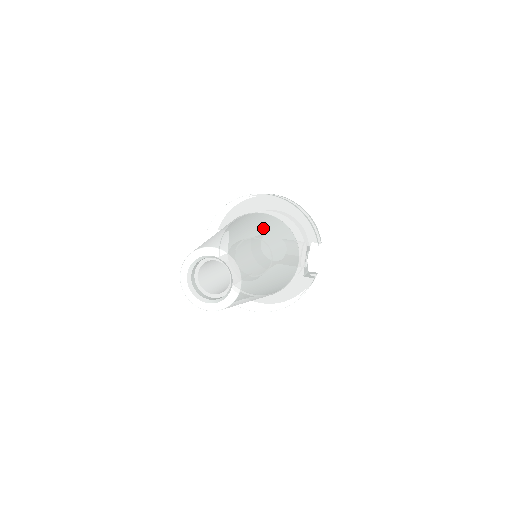
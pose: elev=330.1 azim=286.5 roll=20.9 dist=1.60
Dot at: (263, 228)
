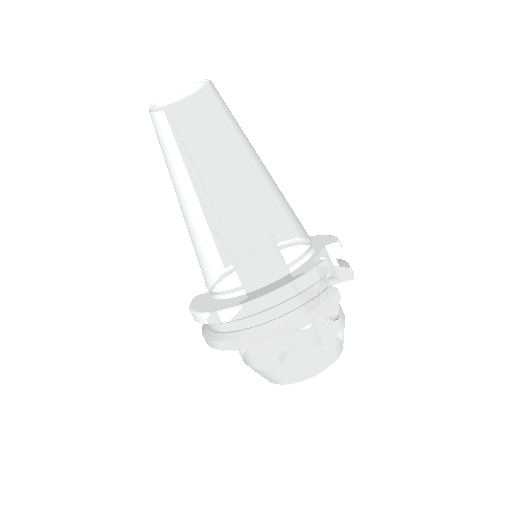
Dot at: occluded
